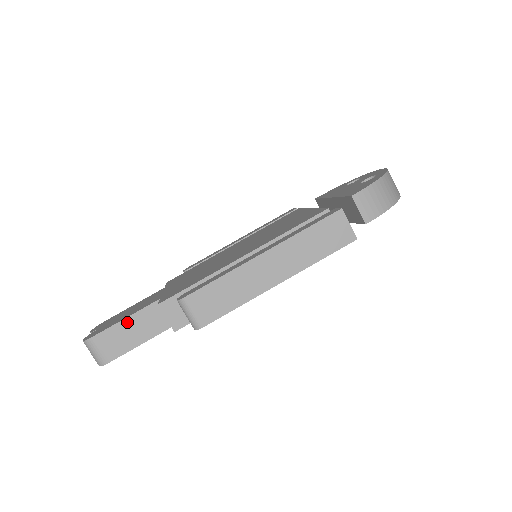
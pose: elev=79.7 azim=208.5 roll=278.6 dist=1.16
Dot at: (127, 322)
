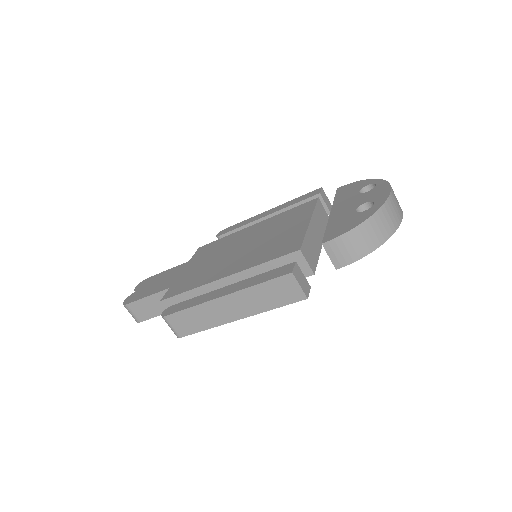
Dot at: (148, 299)
